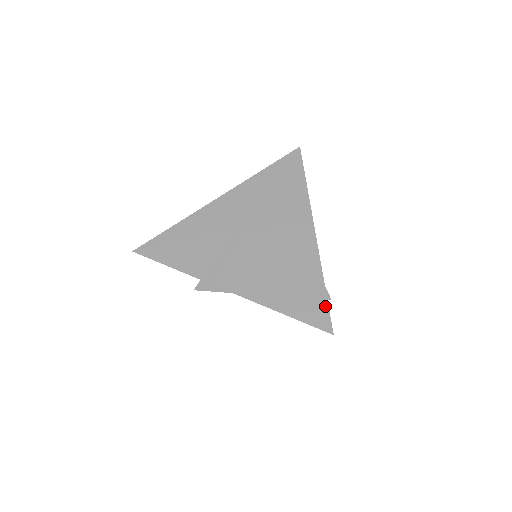
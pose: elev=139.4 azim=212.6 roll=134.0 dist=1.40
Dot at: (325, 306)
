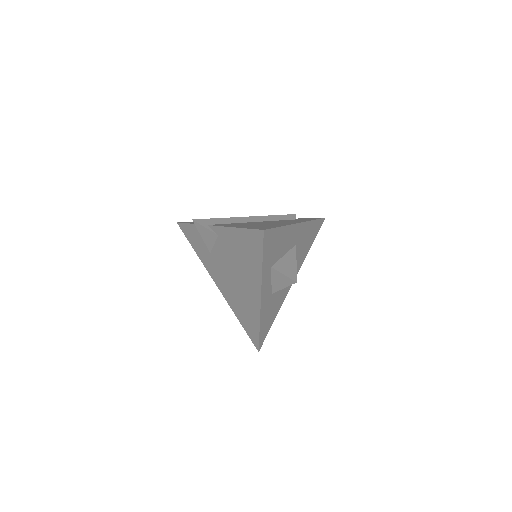
Dot at: (272, 228)
